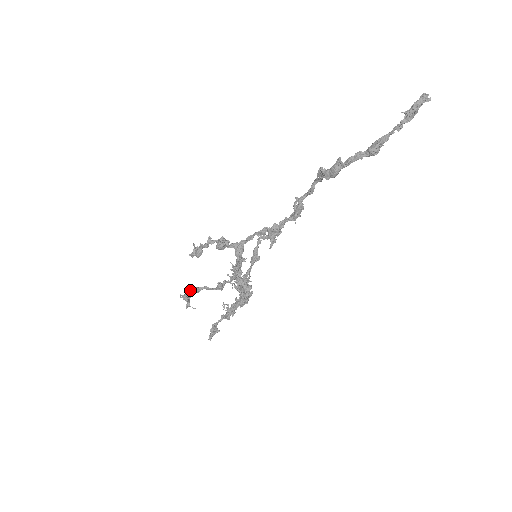
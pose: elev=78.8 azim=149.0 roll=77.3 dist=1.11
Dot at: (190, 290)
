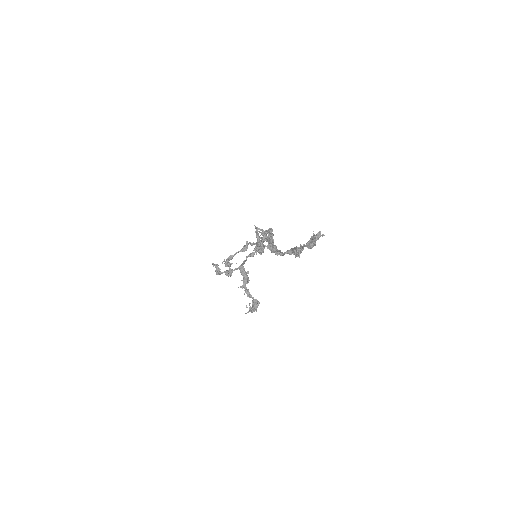
Dot at: (227, 261)
